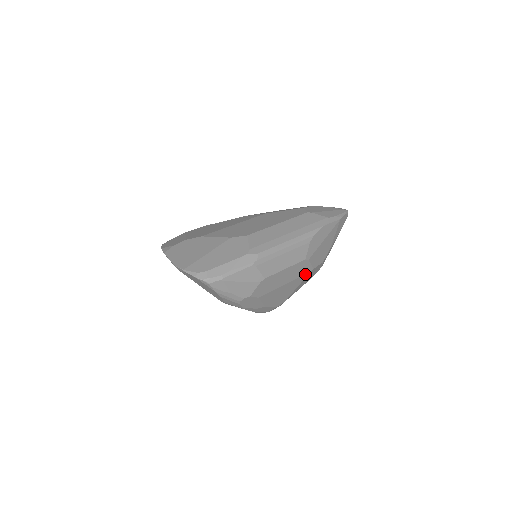
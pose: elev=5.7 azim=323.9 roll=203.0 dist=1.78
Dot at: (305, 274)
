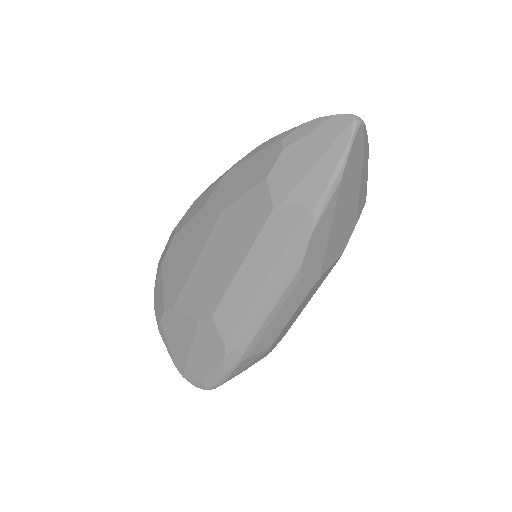
Dot at: (334, 265)
